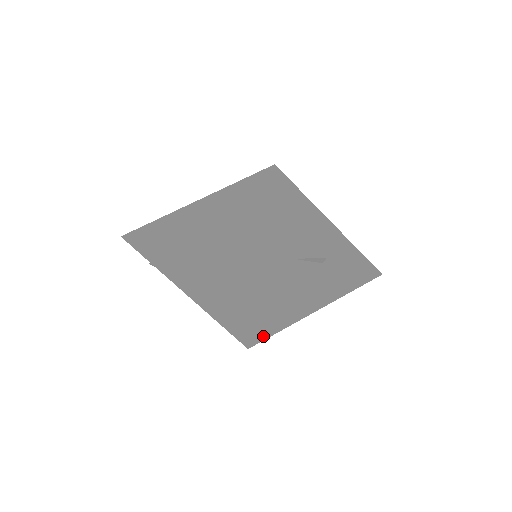
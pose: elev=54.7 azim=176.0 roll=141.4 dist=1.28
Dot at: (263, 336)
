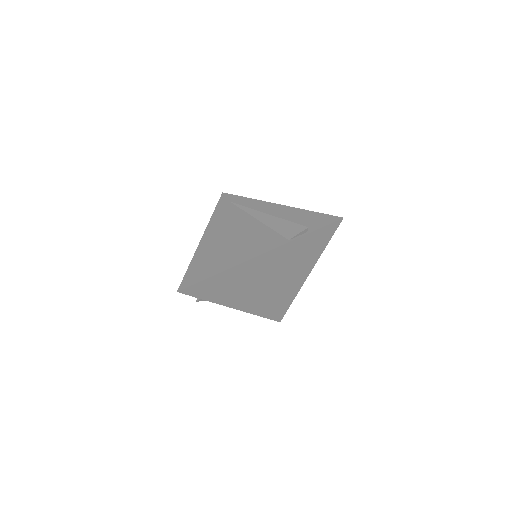
Dot at: (287, 306)
